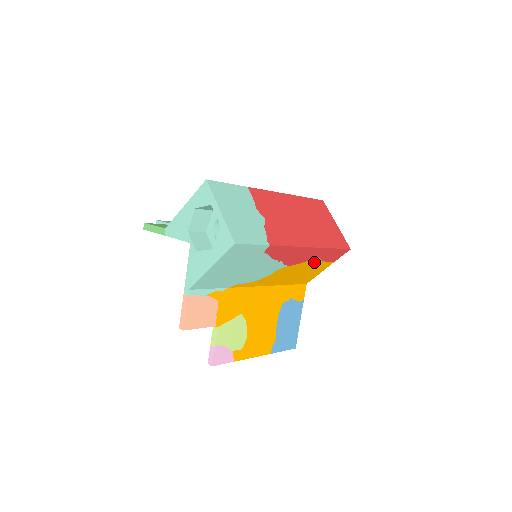
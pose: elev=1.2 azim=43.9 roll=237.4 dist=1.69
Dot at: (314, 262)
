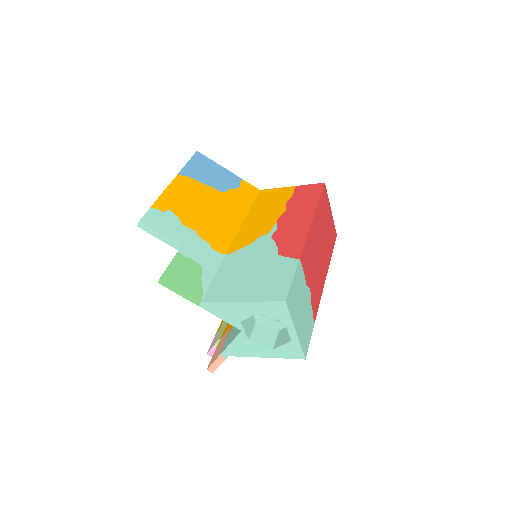
Dot at: occluded
